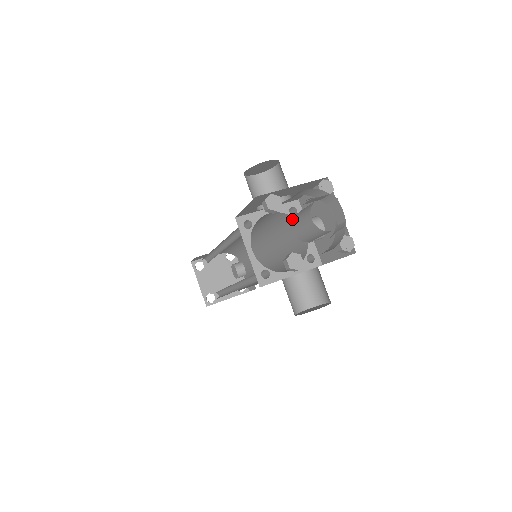
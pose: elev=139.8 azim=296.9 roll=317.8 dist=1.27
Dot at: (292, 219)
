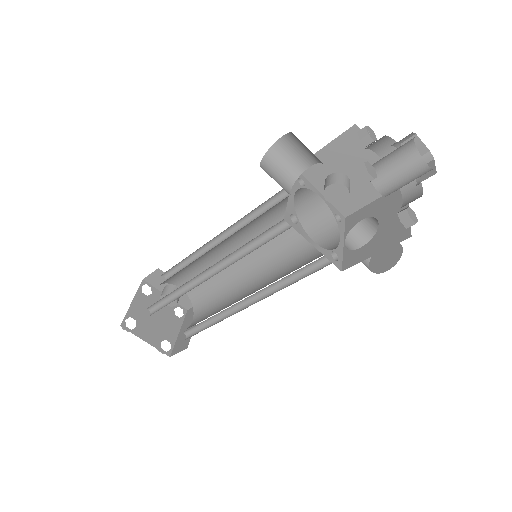
Dot at: (373, 180)
